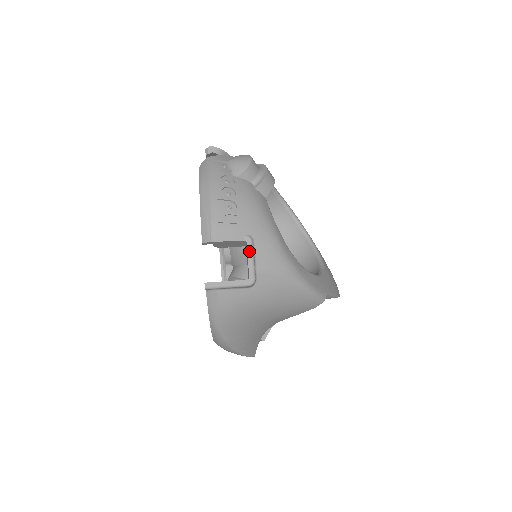
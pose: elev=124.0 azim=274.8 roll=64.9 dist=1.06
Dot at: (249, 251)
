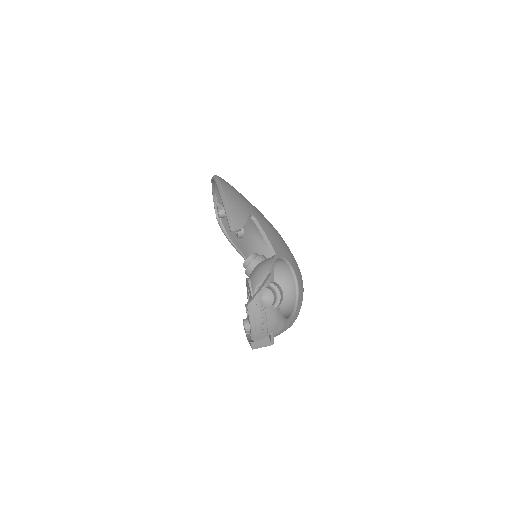
Dot at: (272, 337)
